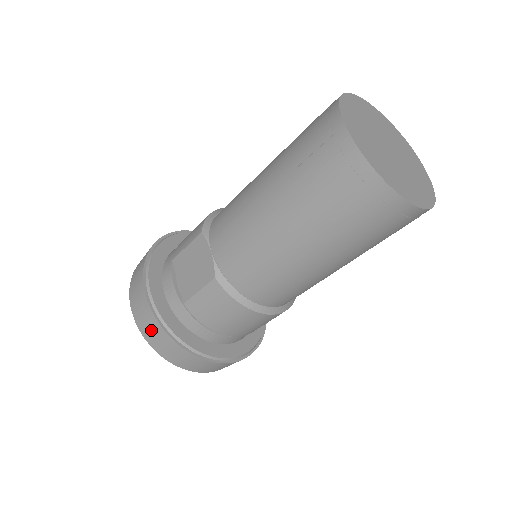
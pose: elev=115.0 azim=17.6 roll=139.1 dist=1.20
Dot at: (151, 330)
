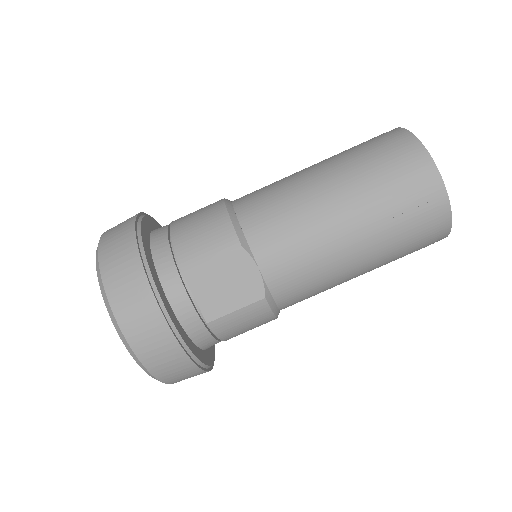
Dot at: (166, 360)
